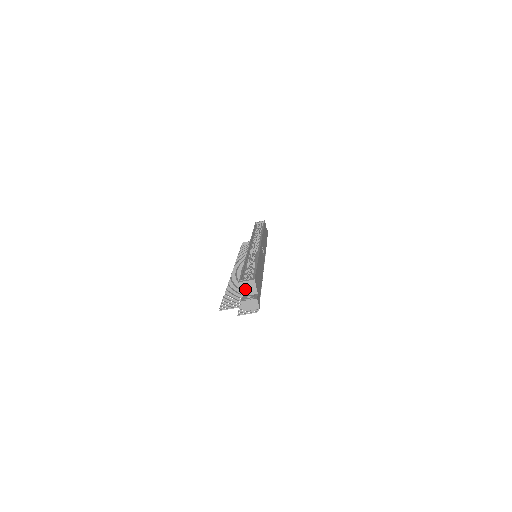
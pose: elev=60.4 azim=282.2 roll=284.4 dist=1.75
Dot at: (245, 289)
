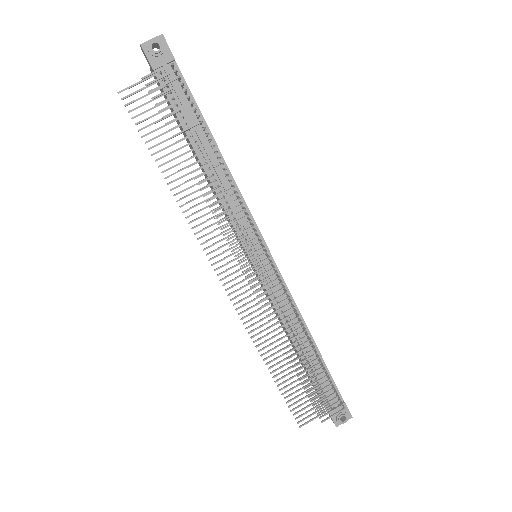
Dot at: occluded
